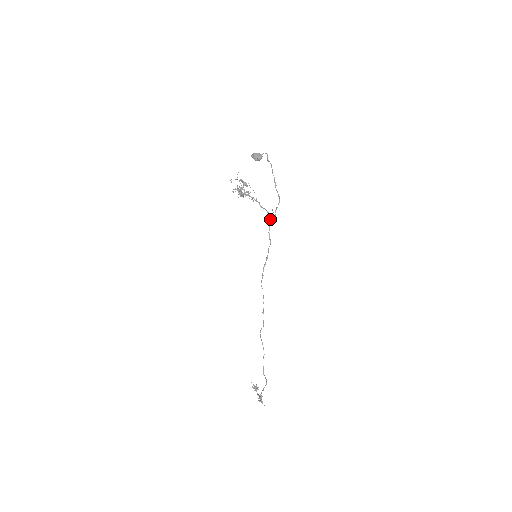
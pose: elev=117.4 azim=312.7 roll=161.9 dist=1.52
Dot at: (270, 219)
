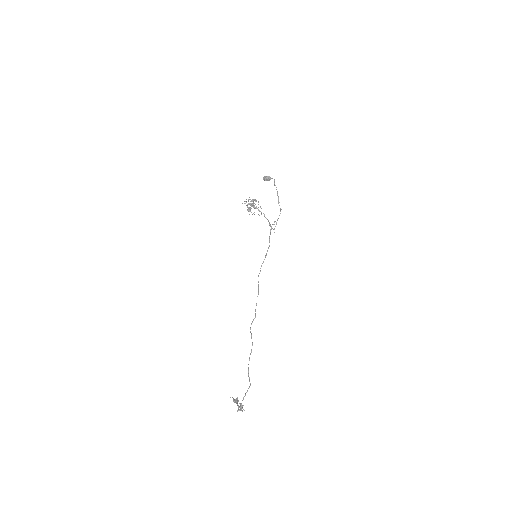
Dot at: (271, 227)
